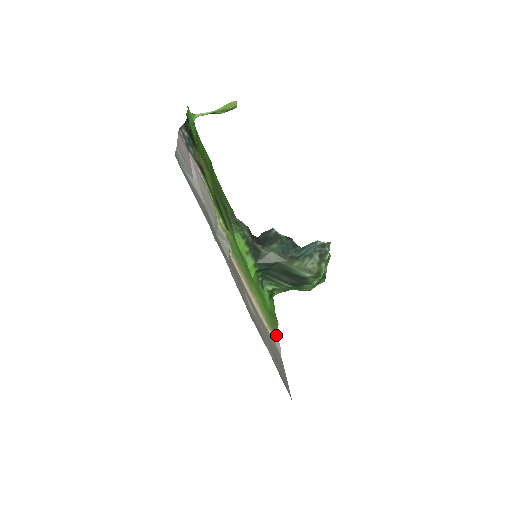
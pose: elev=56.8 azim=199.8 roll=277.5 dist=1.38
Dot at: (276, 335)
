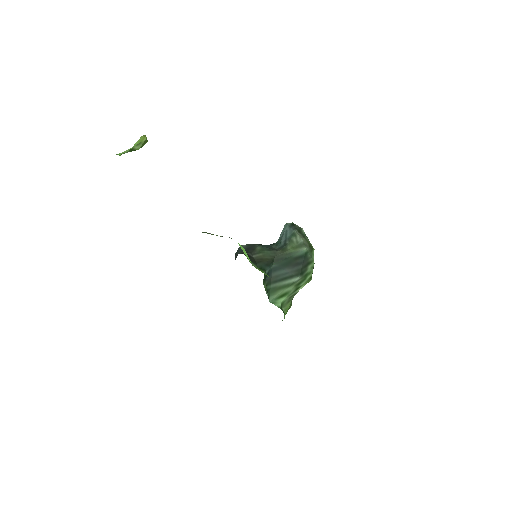
Dot at: occluded
